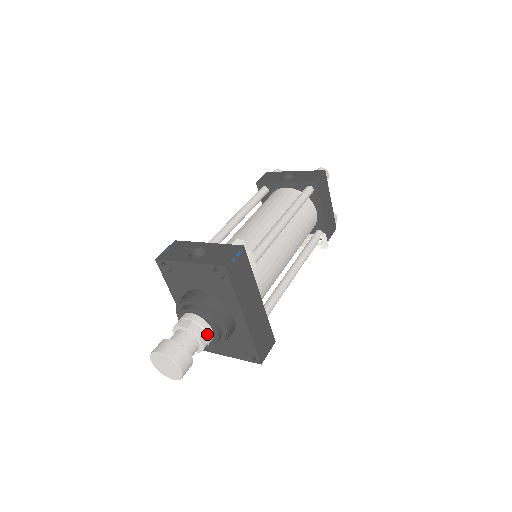
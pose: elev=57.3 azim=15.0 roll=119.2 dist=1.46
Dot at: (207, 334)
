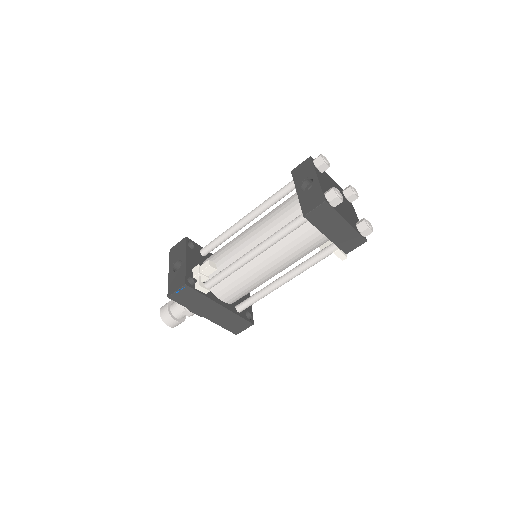
Dot at: (188, 312)
